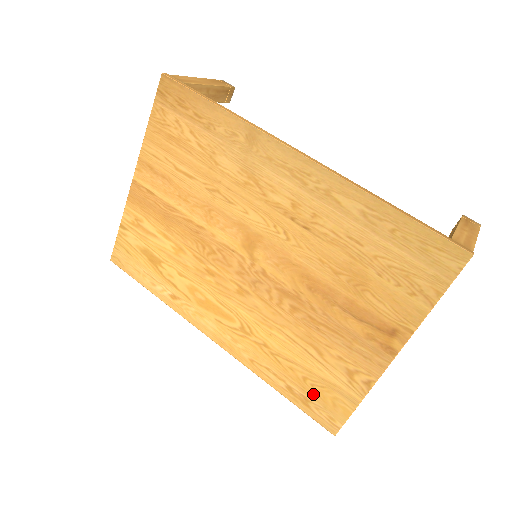
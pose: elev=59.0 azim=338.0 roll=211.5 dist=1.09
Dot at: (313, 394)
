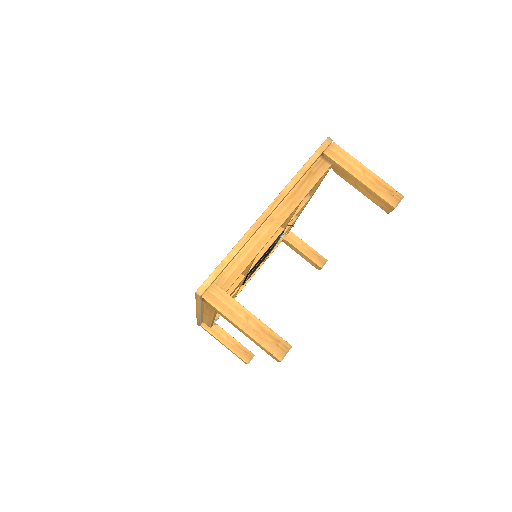
Dot at: occluded
